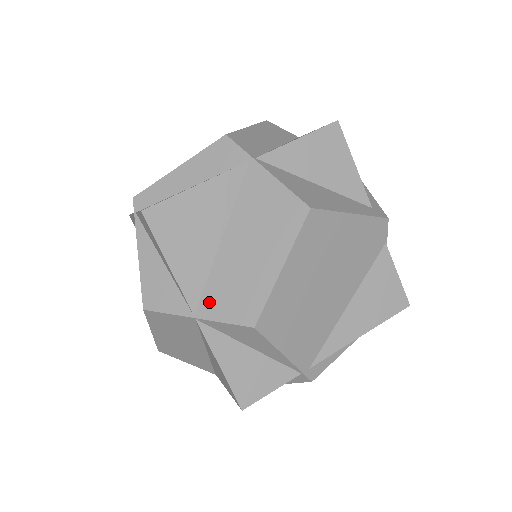
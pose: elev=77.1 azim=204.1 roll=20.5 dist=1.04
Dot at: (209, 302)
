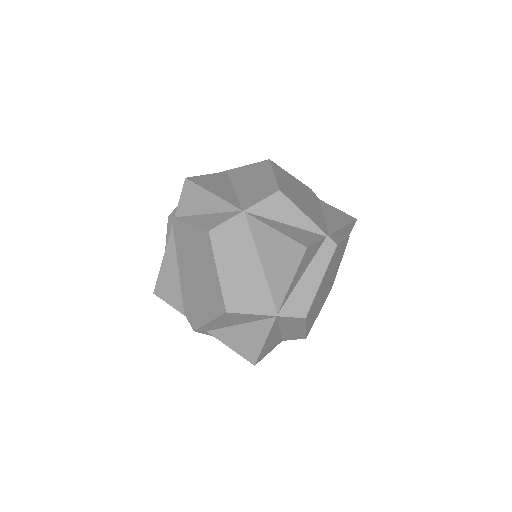
Dot at: (247, 203)
